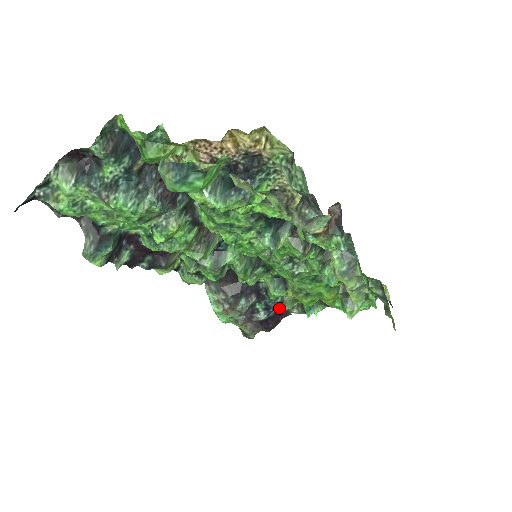
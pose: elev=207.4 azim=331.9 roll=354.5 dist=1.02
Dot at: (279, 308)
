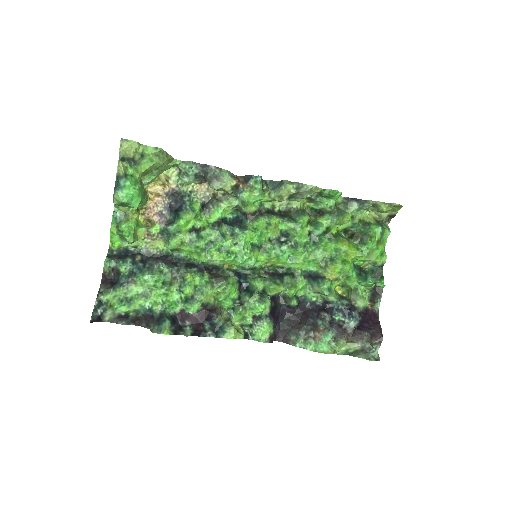
Dot at: (356, 308)
